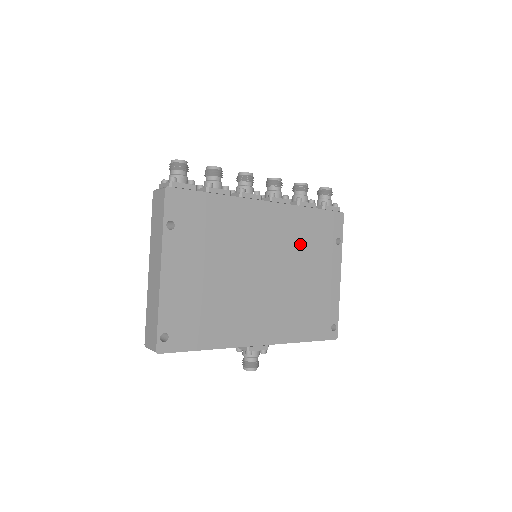
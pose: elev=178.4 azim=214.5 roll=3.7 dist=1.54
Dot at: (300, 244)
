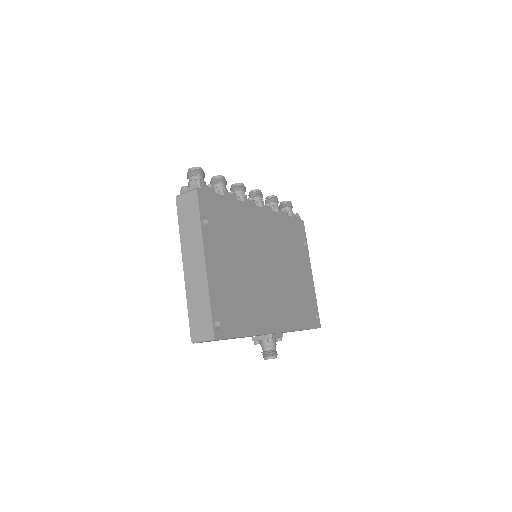
Dot at: (285, 245)
